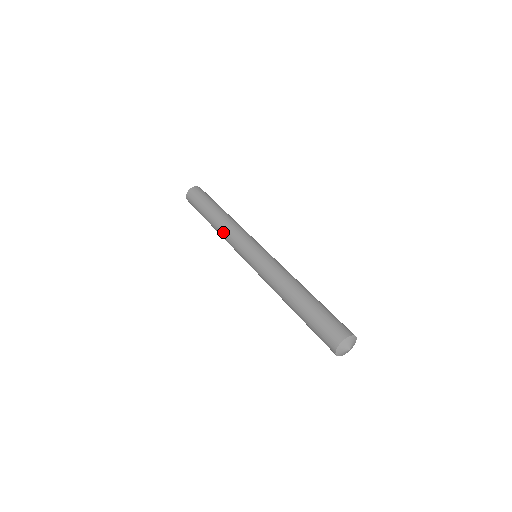
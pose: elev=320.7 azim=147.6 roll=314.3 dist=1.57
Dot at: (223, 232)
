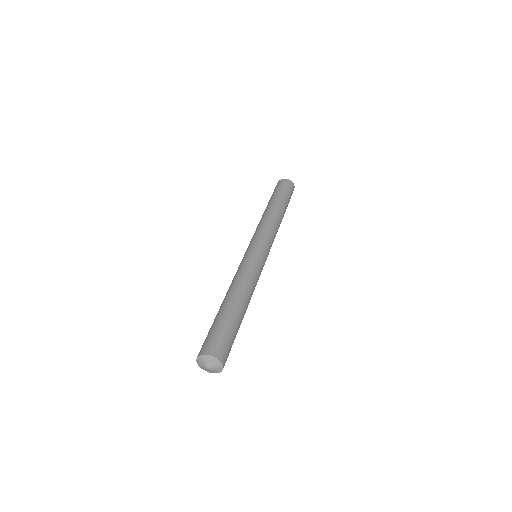
Dot at: (258, 224)
